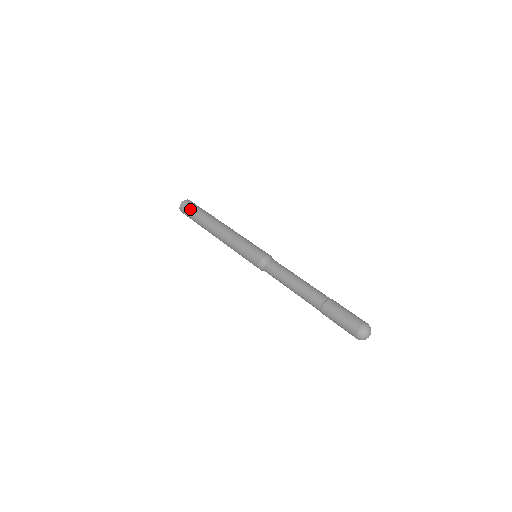
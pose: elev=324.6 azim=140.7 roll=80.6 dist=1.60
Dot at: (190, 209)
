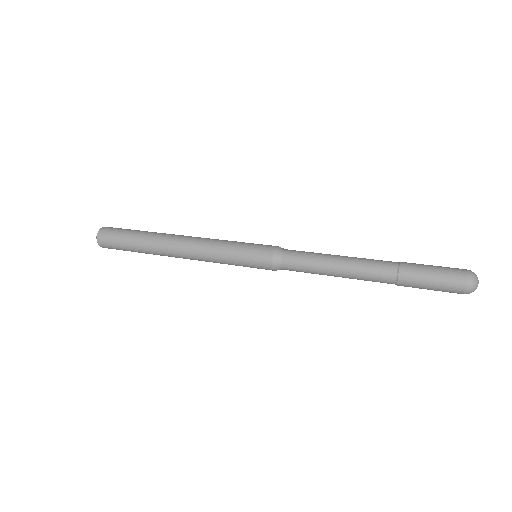
Dot at: (120, 231)
